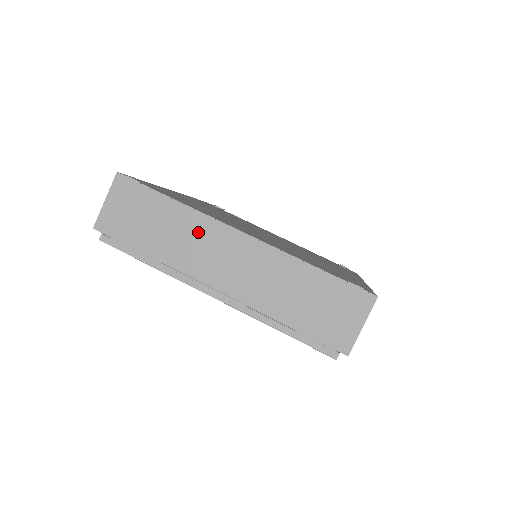
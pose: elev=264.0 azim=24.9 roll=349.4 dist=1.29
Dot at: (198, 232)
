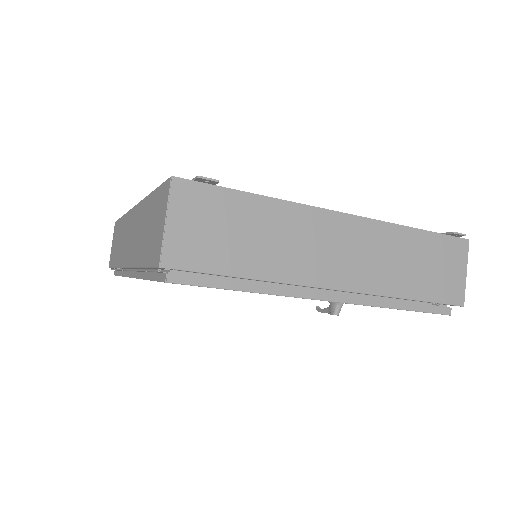
Dot at: (300, 228)
